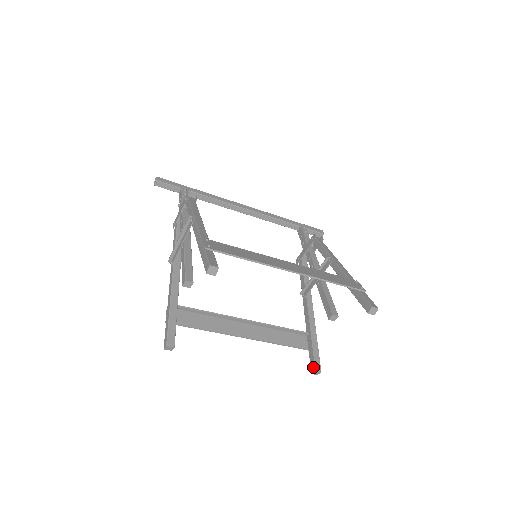
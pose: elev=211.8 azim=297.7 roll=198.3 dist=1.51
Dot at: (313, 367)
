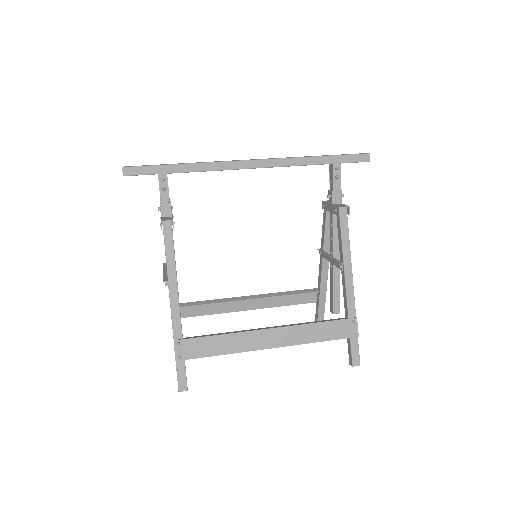
Dot at: occluded
